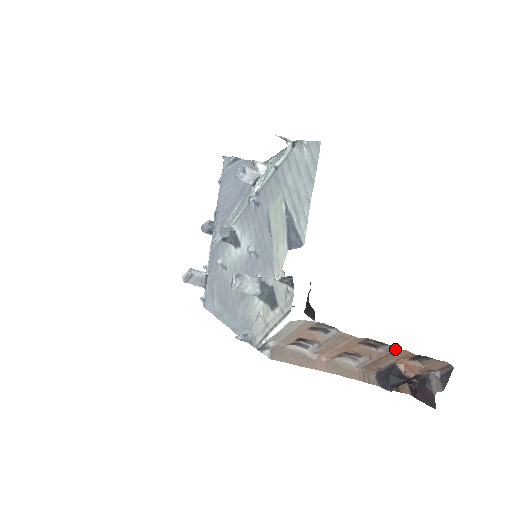
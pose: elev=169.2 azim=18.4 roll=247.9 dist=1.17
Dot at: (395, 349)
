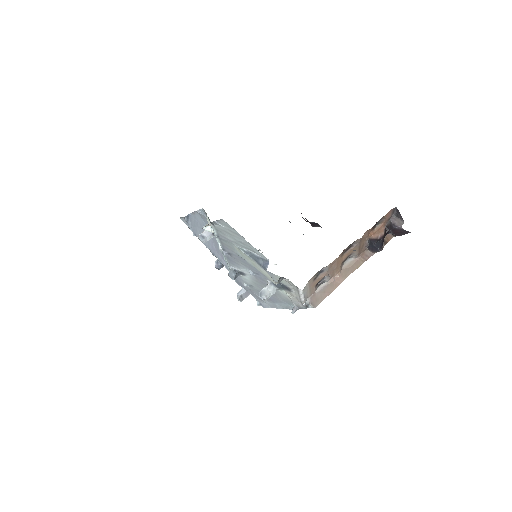
Dot at: (360, 239)
